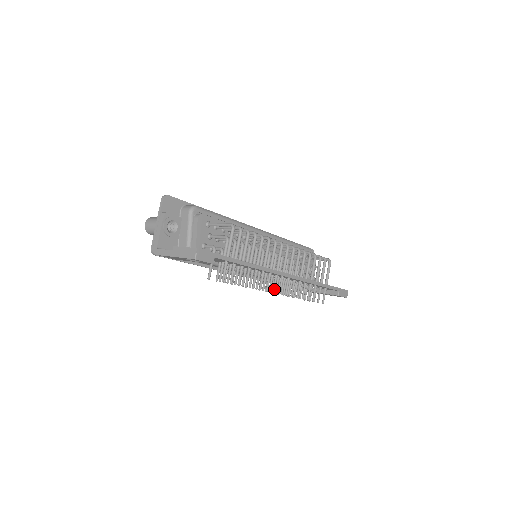
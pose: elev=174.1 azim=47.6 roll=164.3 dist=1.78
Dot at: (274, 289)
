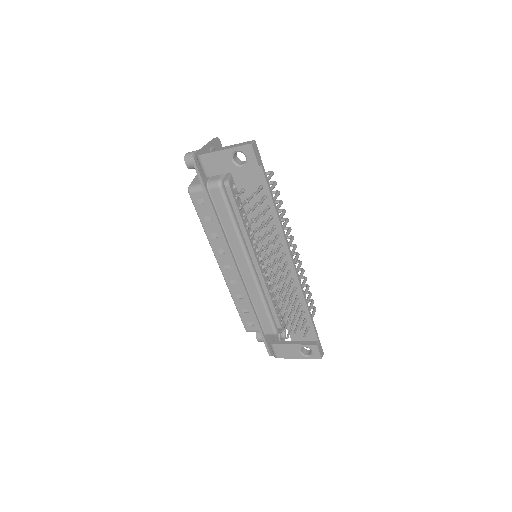
Dot at: (280, 261)
